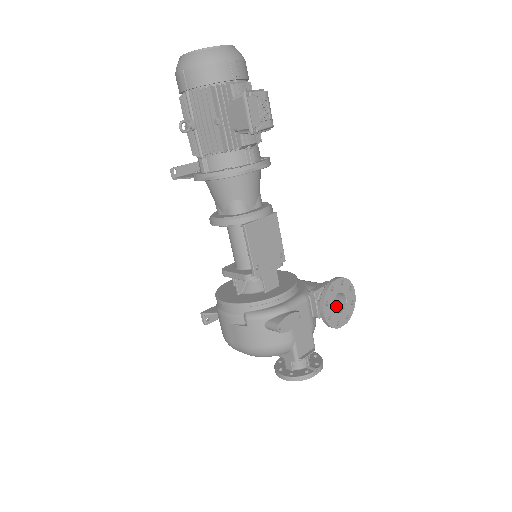
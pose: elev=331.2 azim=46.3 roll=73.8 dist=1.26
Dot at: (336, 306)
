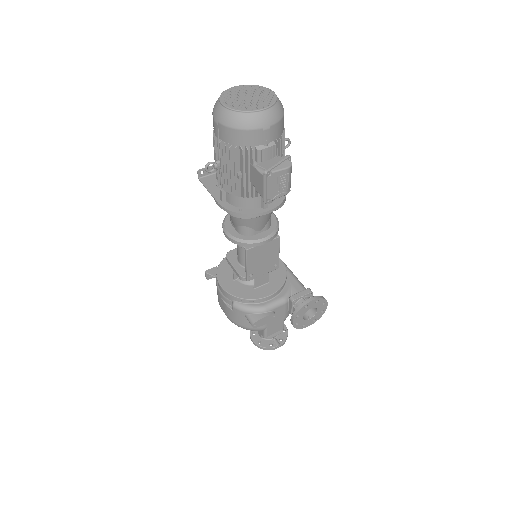
Dot at: (309, 310)
